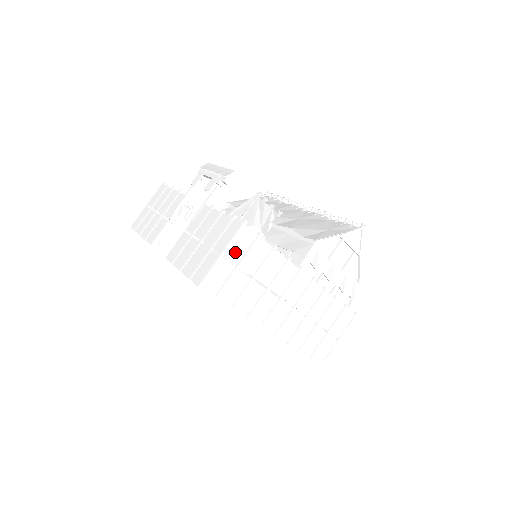
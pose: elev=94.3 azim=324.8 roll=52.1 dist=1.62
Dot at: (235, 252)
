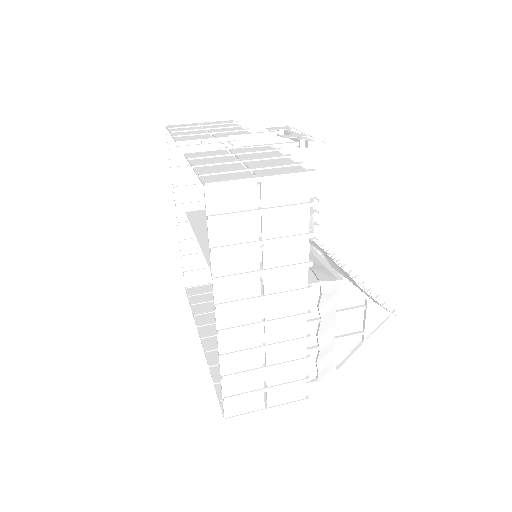
Dot at: (273, 192)
